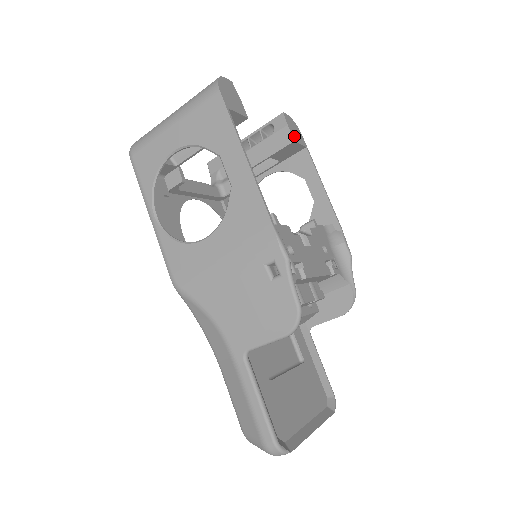
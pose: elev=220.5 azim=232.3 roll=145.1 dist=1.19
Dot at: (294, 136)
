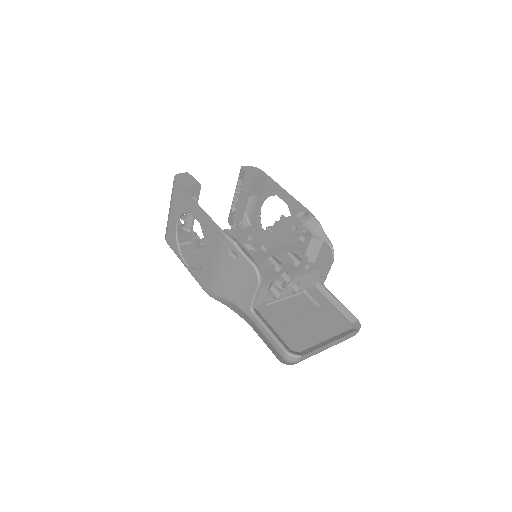
Dot at: (253, 175)
